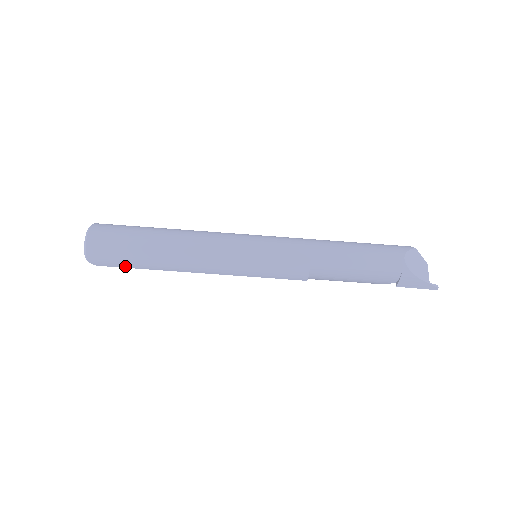
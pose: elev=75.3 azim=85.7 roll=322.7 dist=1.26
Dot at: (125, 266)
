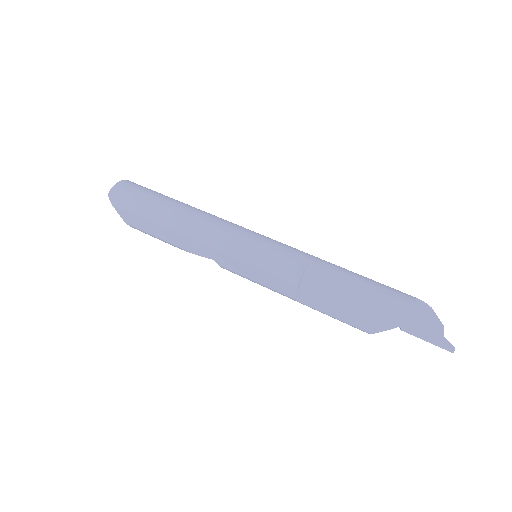
Dot at: (134, 211)
